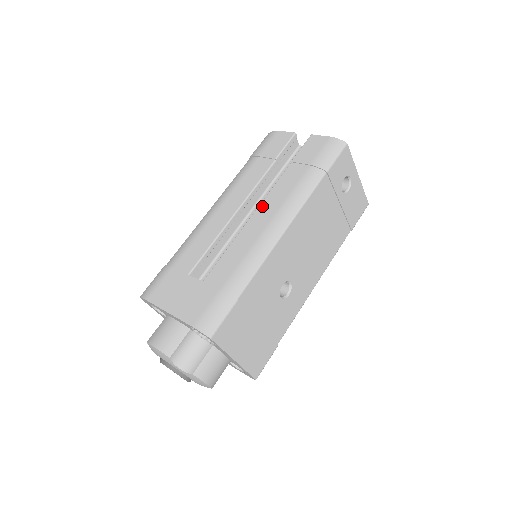
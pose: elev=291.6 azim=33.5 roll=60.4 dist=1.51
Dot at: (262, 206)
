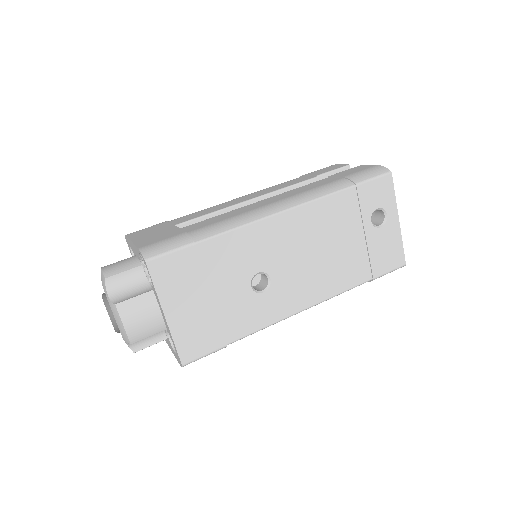
Dot at: (277, 195)
